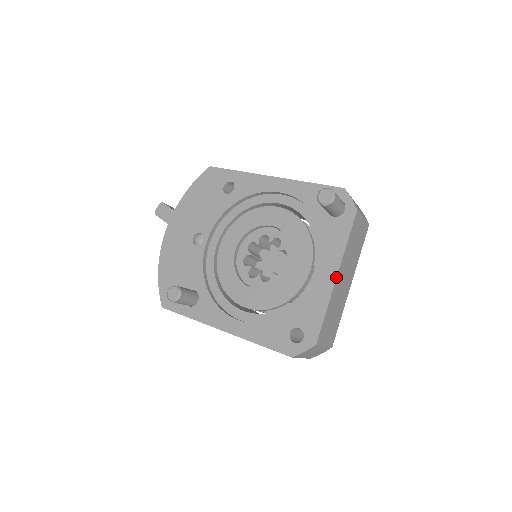
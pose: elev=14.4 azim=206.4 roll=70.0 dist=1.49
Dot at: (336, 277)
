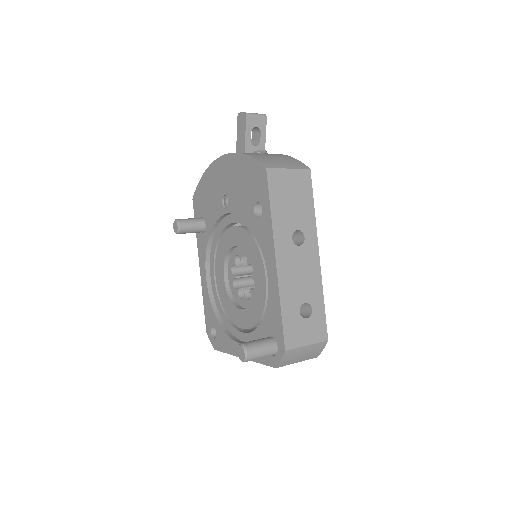
Dot at: occluded
